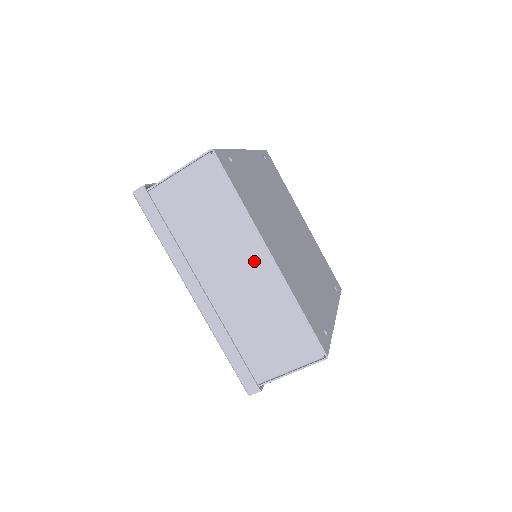
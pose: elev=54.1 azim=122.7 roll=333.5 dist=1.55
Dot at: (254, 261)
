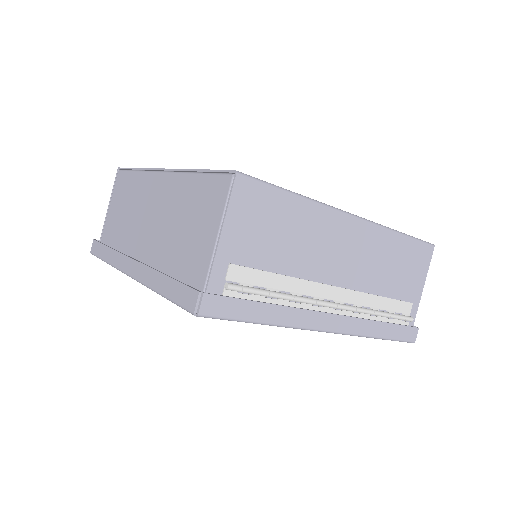
Dot at: (156, 190)
